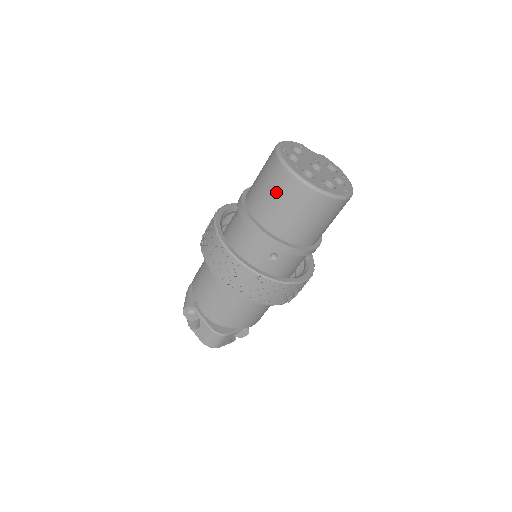
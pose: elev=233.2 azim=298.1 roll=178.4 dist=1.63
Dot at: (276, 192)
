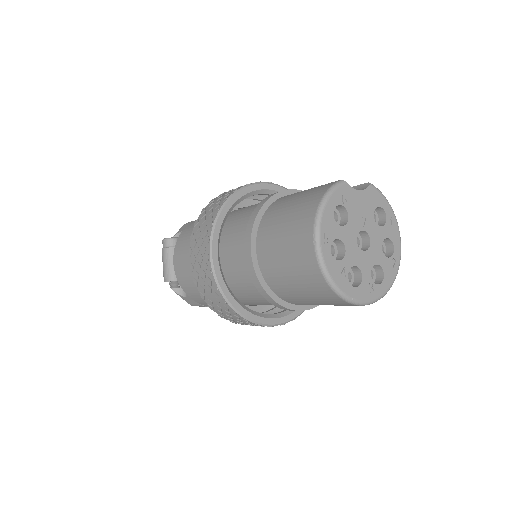
Dot at: (308, 292)
